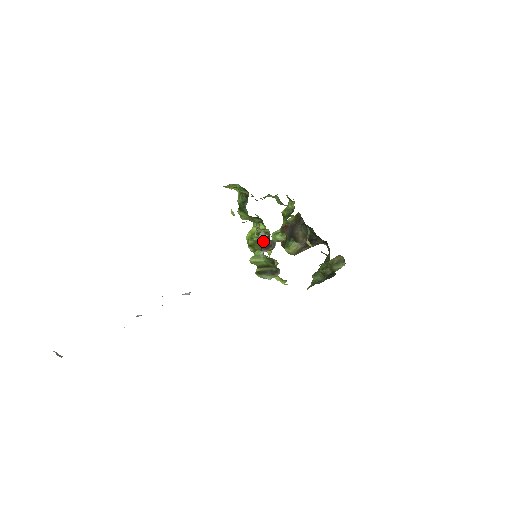
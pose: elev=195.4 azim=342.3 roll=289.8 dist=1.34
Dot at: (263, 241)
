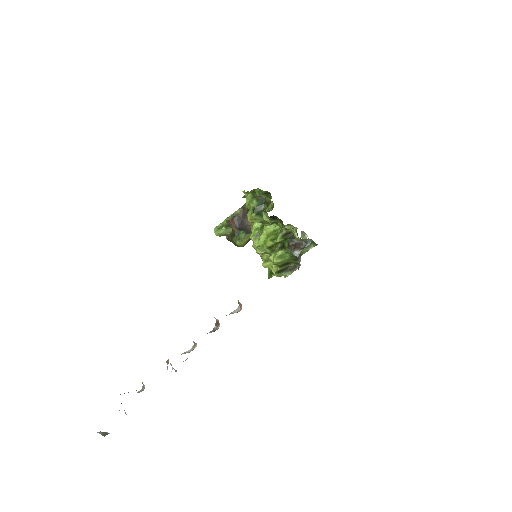
Dot at: (290, 241)
